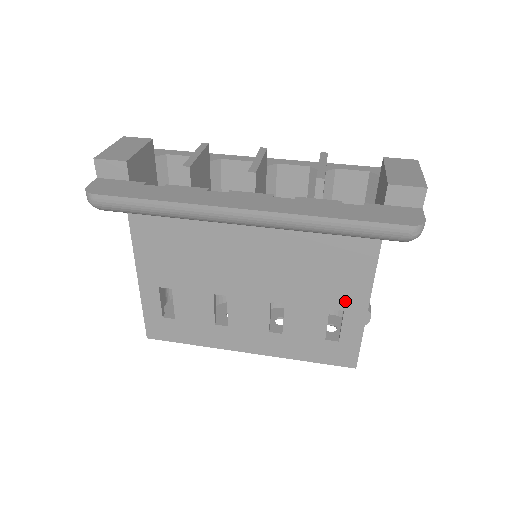
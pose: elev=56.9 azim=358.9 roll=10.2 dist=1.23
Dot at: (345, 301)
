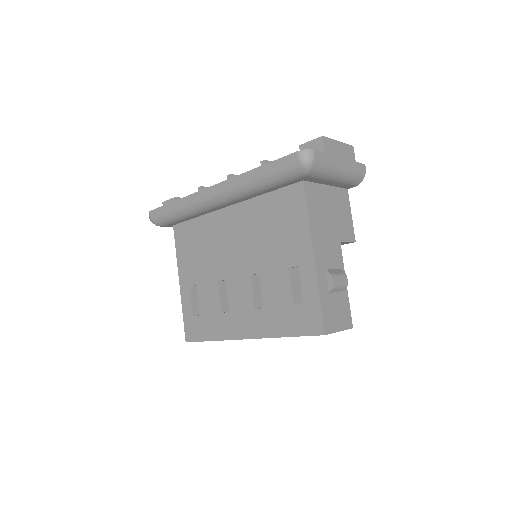
Dot at: (296, 255)
